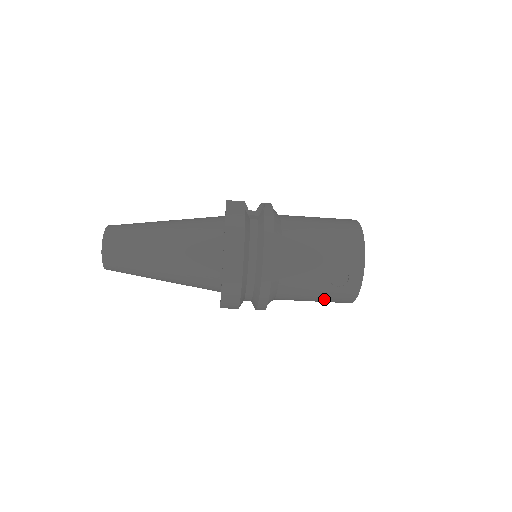
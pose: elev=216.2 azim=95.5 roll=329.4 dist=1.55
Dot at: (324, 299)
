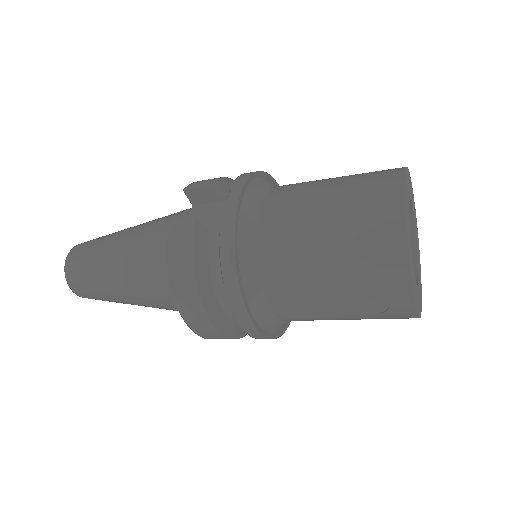
Dot at: occluded
